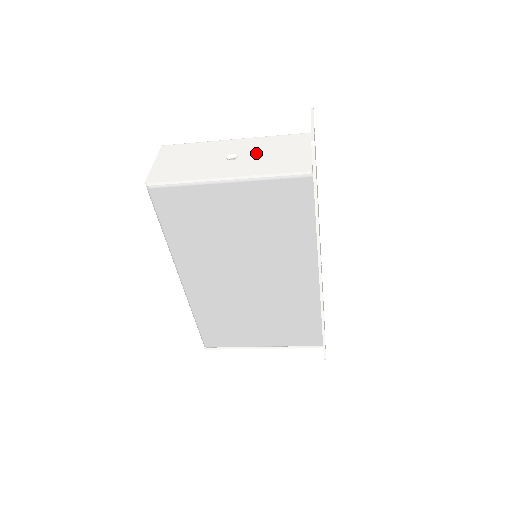
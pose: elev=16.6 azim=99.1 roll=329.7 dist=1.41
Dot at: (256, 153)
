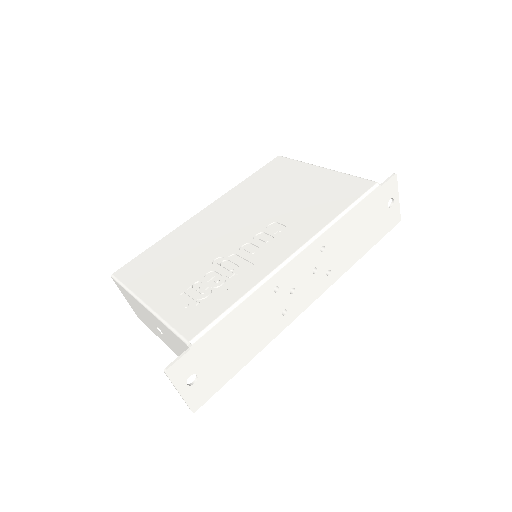
Dot at: (170, 339)
